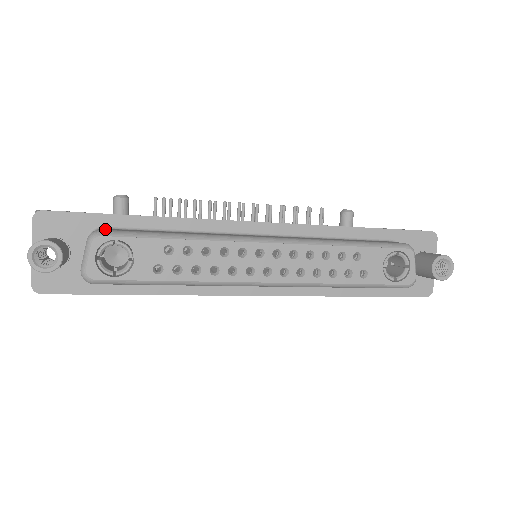
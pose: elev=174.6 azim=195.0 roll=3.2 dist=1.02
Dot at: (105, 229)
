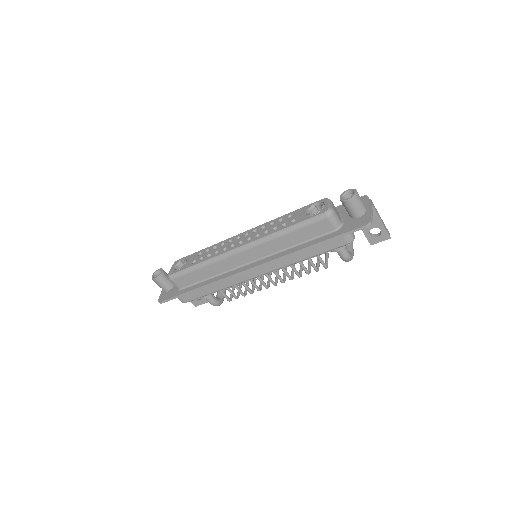
Dot at: occluded
